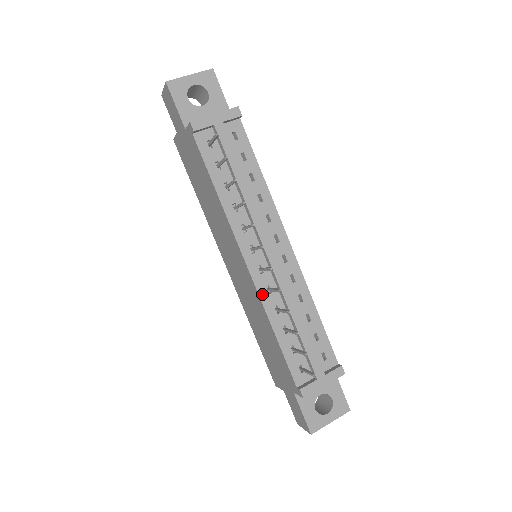
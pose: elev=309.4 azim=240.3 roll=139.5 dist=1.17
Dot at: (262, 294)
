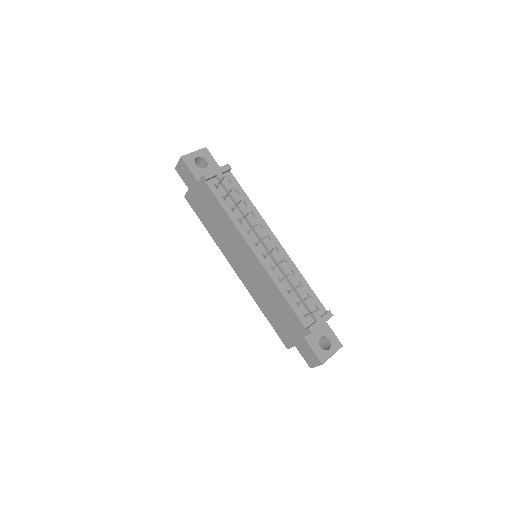
Dot at: (269, 271)
